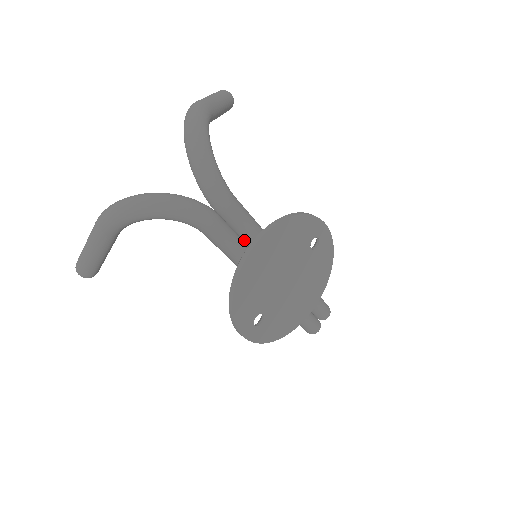
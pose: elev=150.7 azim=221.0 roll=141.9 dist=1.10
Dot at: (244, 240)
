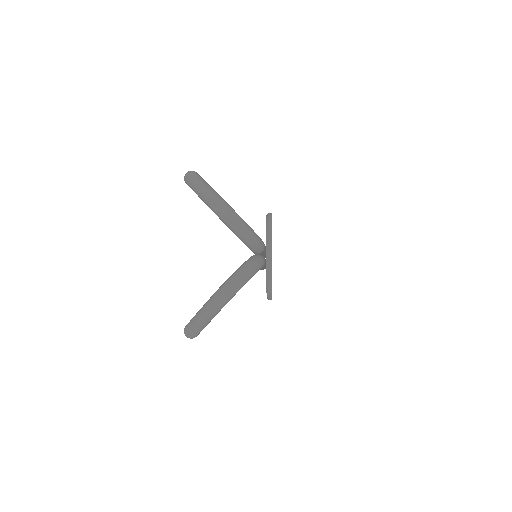
Dot at: occluded
